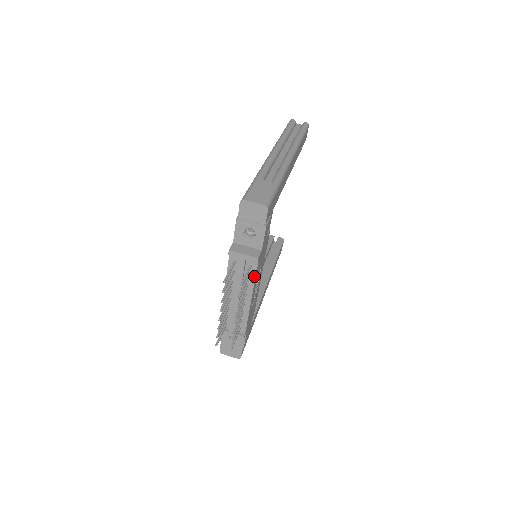
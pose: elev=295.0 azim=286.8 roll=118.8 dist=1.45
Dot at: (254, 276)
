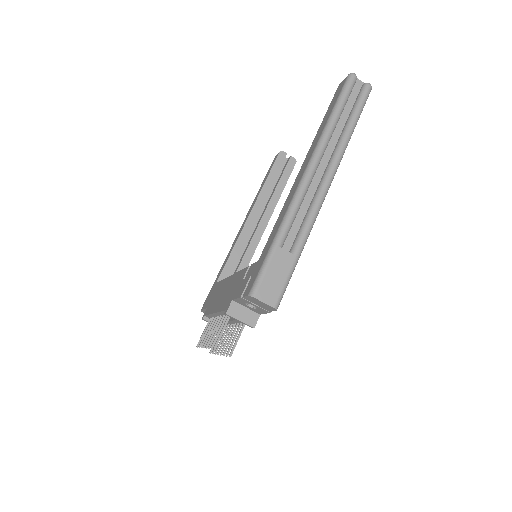
Dot at: occluded
